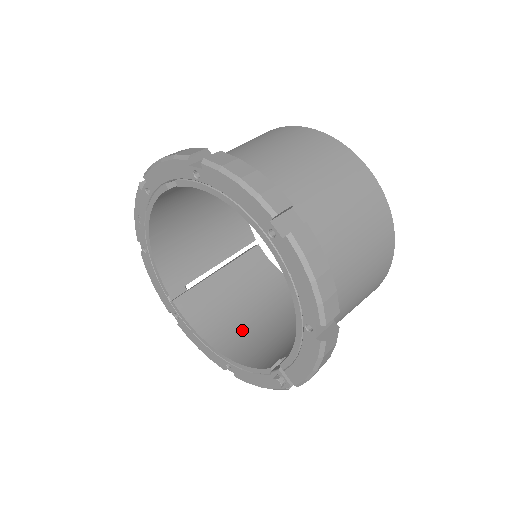
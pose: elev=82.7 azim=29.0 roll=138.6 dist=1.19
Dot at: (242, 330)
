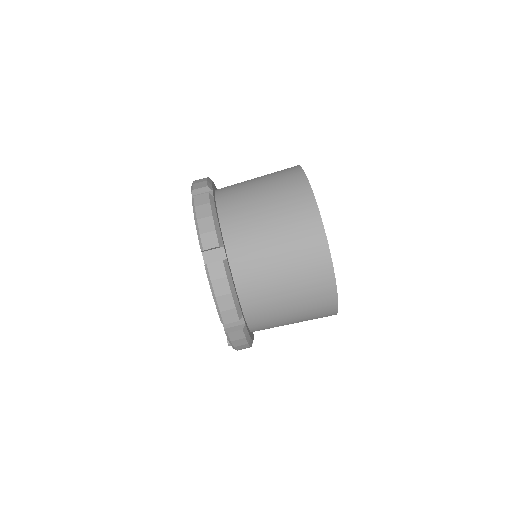
Dot at: occluded
